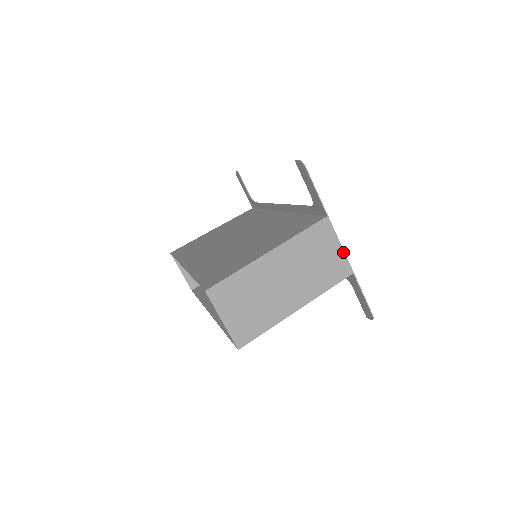
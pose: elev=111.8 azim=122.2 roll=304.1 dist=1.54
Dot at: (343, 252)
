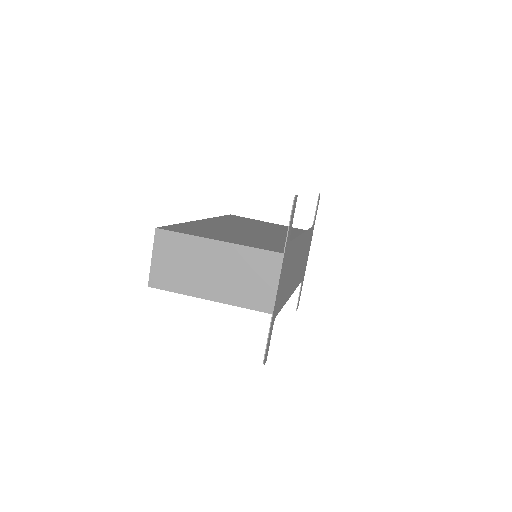
Dot at: (276, 291)
